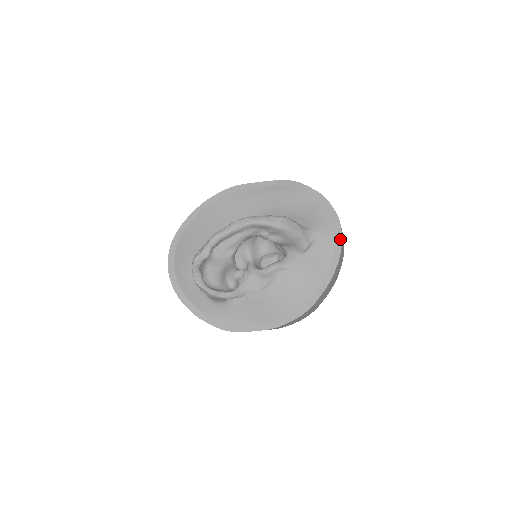
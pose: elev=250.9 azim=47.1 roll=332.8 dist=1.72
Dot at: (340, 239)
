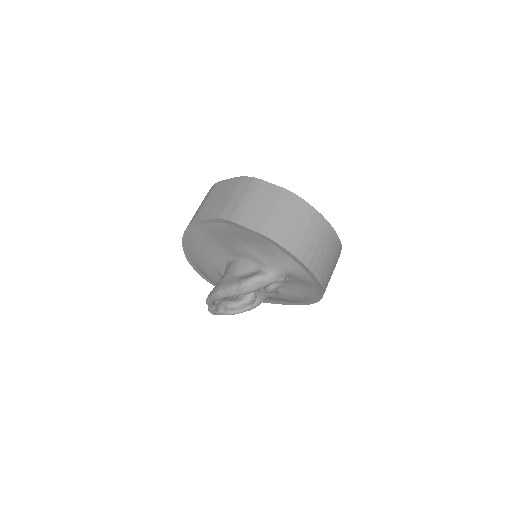
Dot at: (307, 270)
